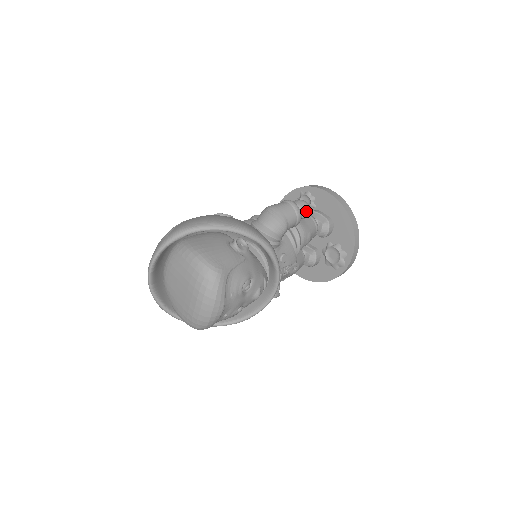
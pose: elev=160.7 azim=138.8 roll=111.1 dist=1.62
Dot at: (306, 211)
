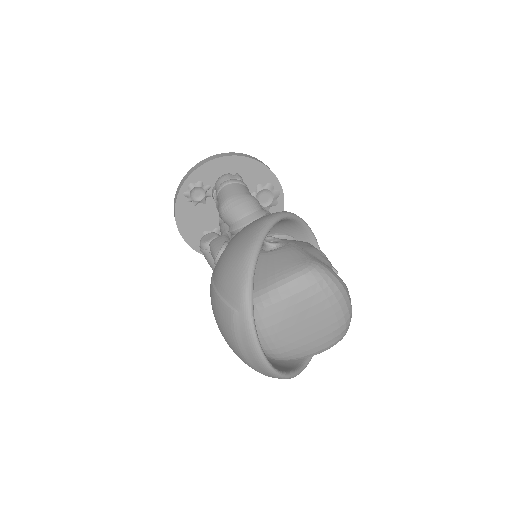
Dot at: (237, 177)
